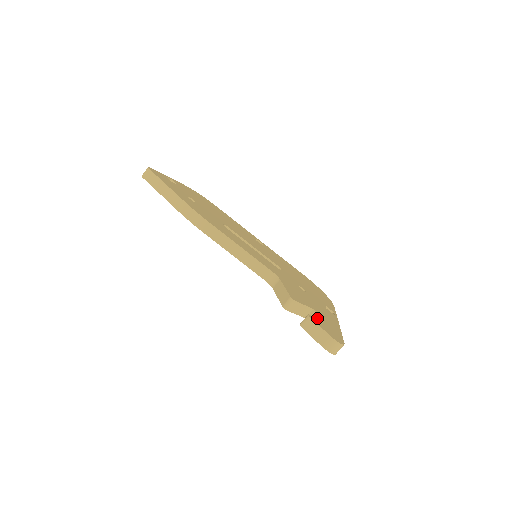
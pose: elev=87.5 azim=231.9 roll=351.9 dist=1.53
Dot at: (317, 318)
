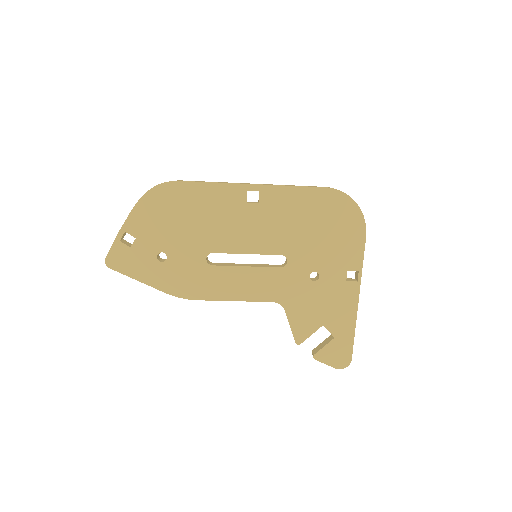
Dot at: (324, 346)
